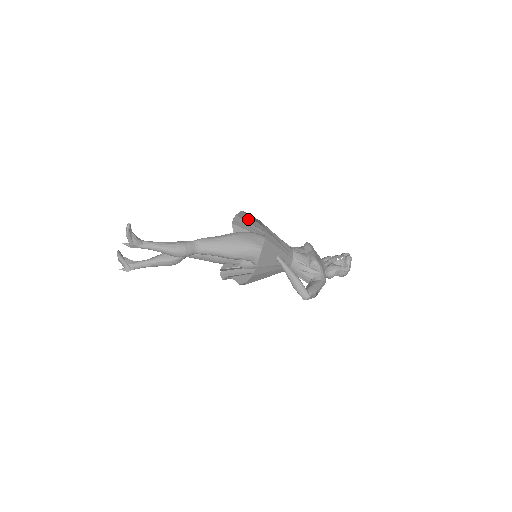
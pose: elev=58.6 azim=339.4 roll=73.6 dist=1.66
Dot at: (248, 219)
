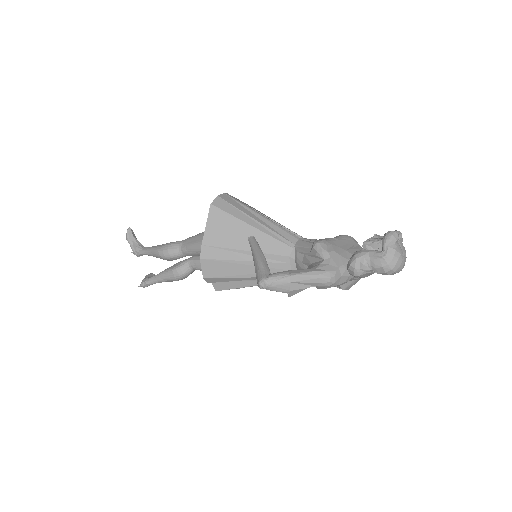
Dot at: occluded
